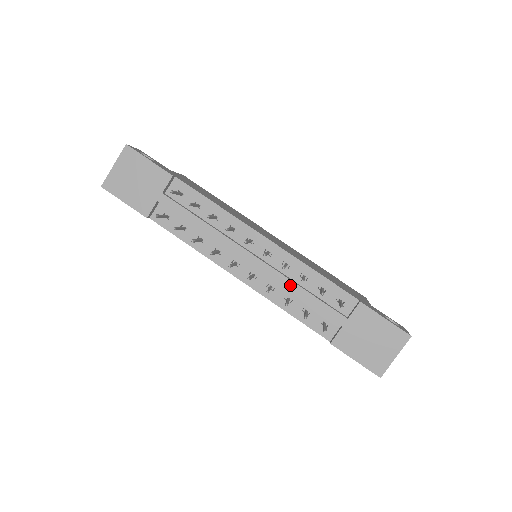
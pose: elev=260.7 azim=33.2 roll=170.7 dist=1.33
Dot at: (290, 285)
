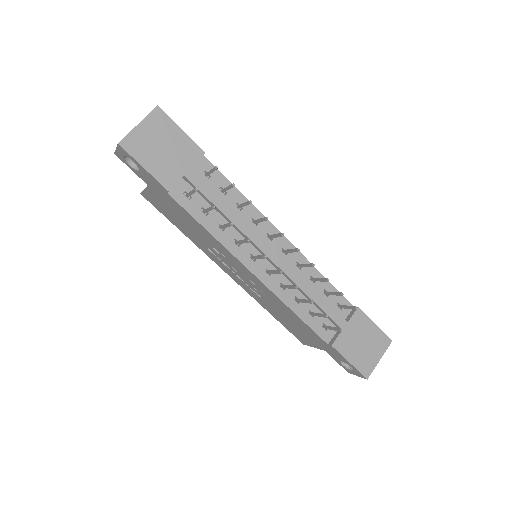
Dot at: (304, 285)
